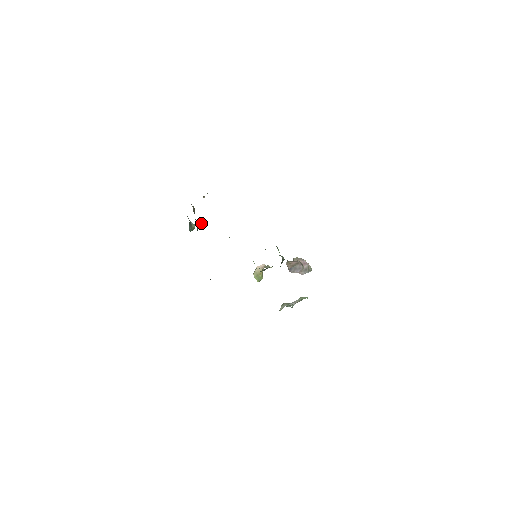
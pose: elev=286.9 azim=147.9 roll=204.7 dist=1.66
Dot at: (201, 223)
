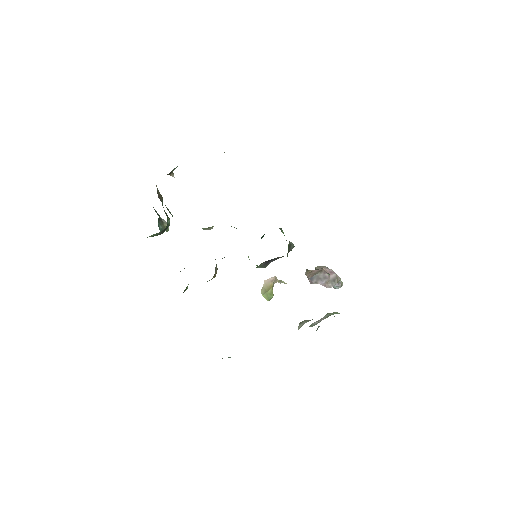
Dot at: (170, 212)
